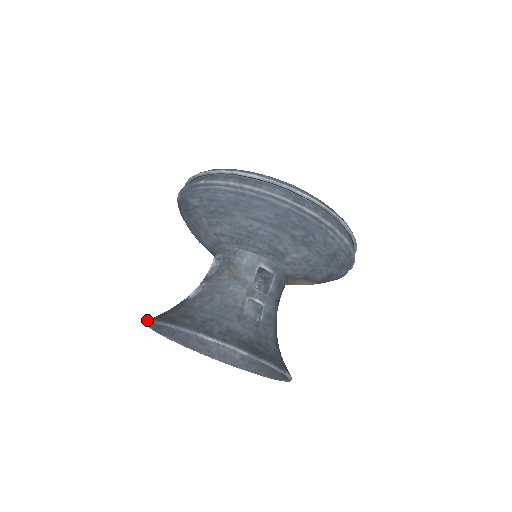
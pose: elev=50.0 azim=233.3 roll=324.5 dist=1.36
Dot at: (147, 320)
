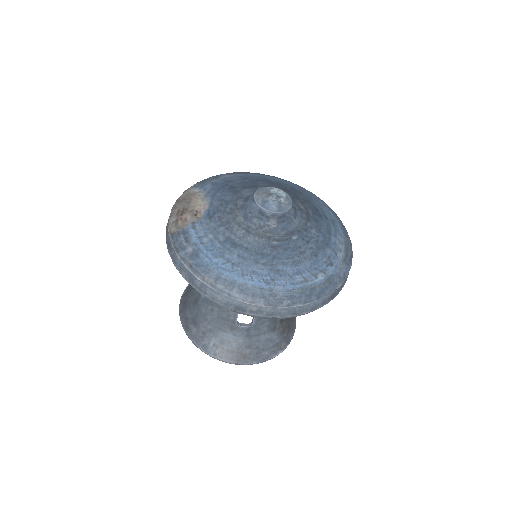
Dot at: (180, 301)
